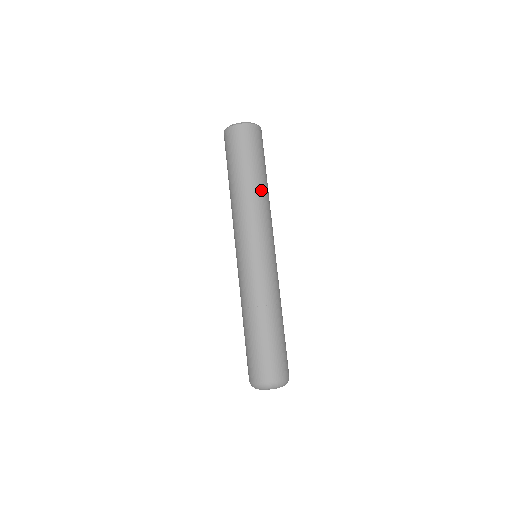
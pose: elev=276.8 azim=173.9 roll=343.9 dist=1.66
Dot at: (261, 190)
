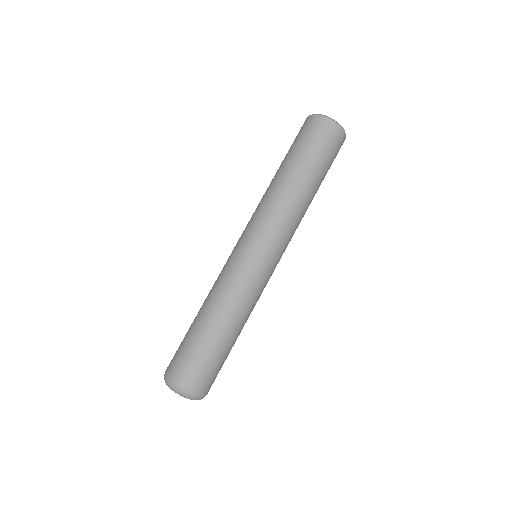
Dot at: (308, 199)
